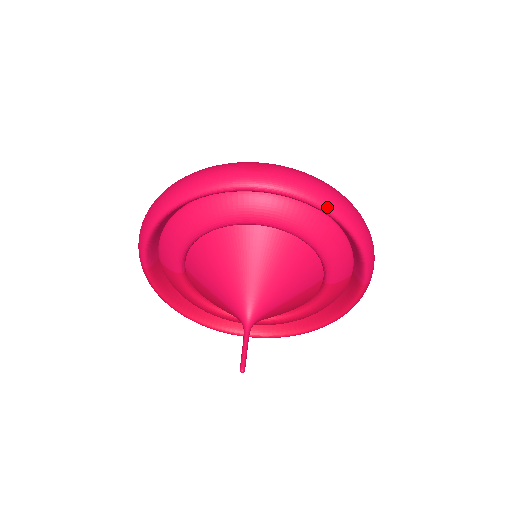
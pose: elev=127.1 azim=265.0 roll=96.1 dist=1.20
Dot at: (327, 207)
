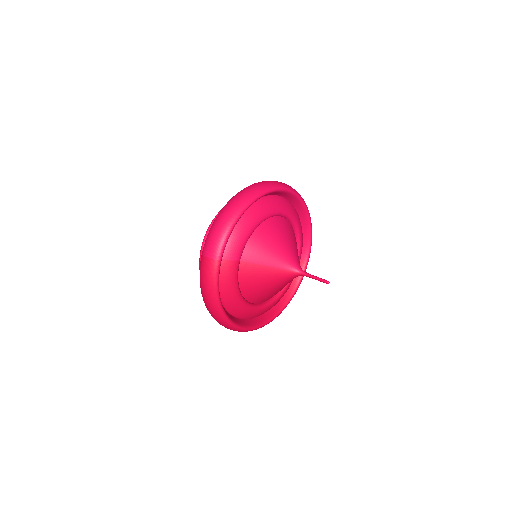
Dot at: occluded
